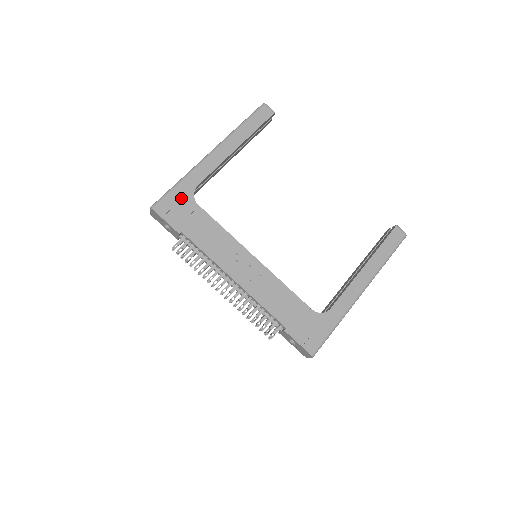
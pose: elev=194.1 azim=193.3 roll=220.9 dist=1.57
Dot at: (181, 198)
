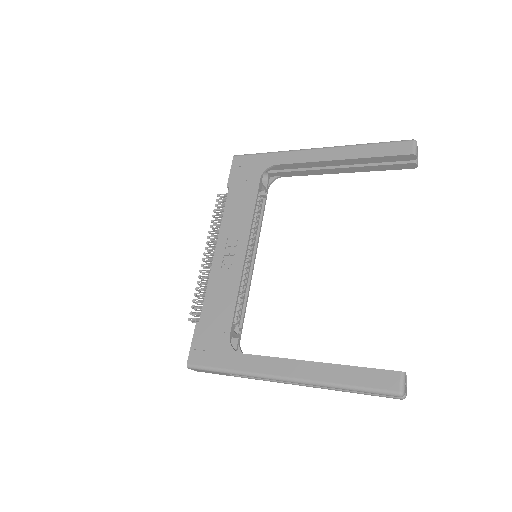
Dot at: (257, 164)
